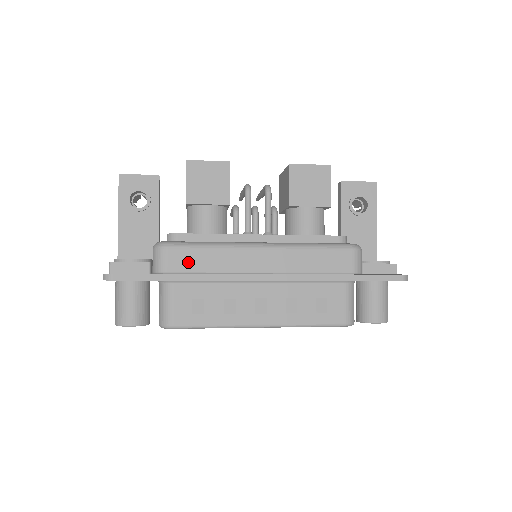
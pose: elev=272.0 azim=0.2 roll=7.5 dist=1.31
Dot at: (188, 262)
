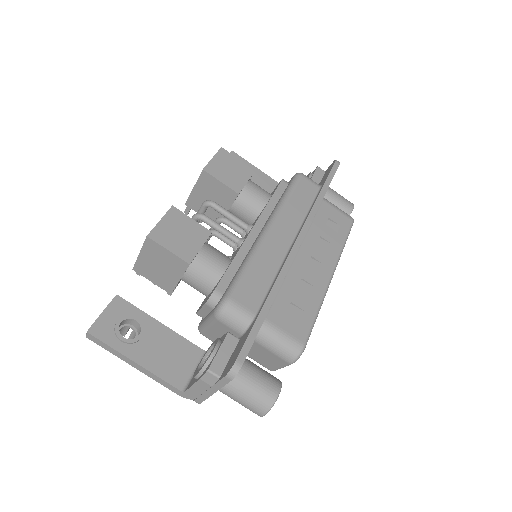
Dot at: (255, 290)
